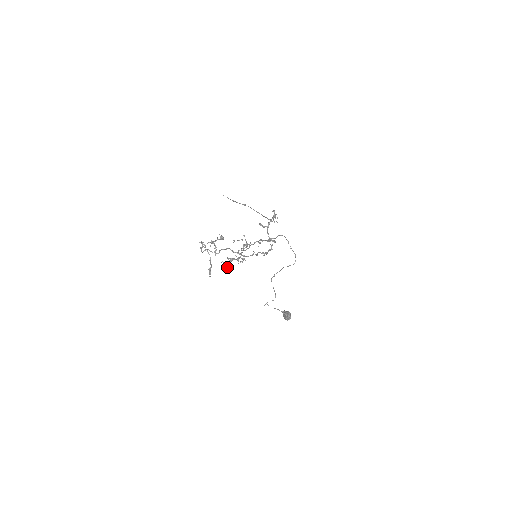
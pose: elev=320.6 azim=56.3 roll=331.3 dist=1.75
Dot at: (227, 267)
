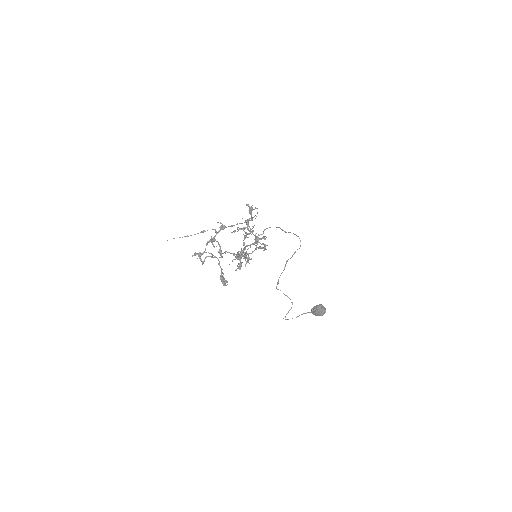
Dot at: (240, 266)
